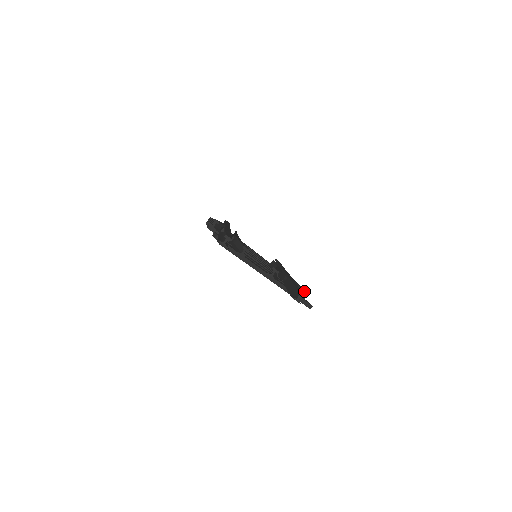
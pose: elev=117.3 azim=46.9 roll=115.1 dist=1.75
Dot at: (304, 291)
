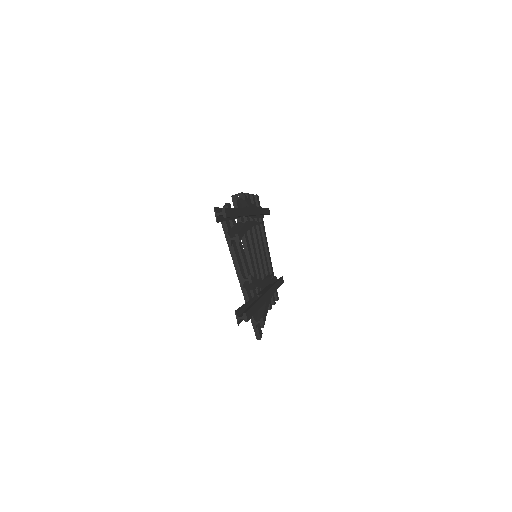
Dot at: (262, 319)
